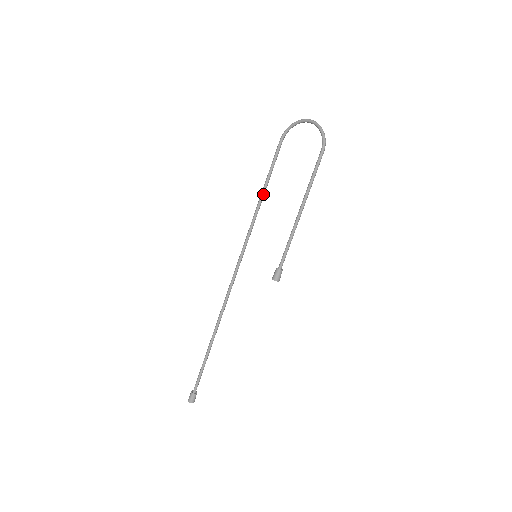
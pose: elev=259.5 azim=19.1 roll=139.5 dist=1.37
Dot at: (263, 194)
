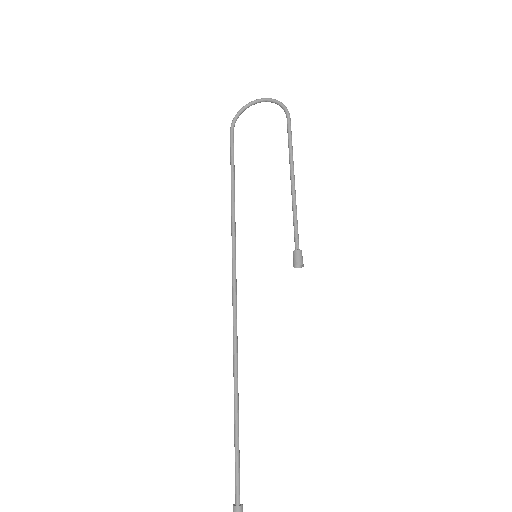
Dot at: (234, 188)
